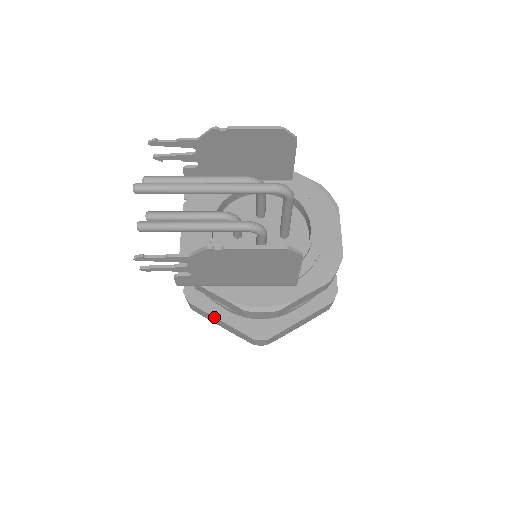
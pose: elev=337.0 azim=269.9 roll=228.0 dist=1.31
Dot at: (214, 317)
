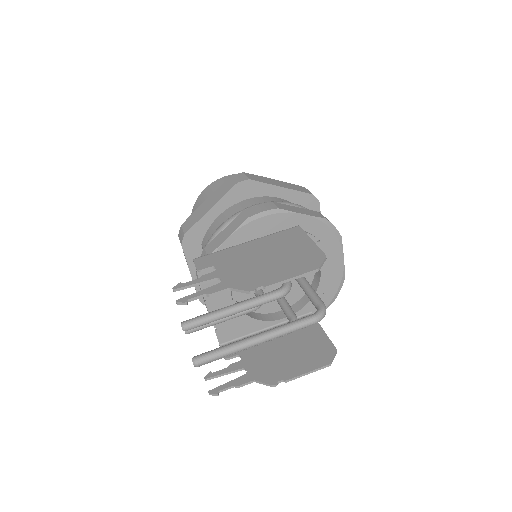
Dot at: occluded
